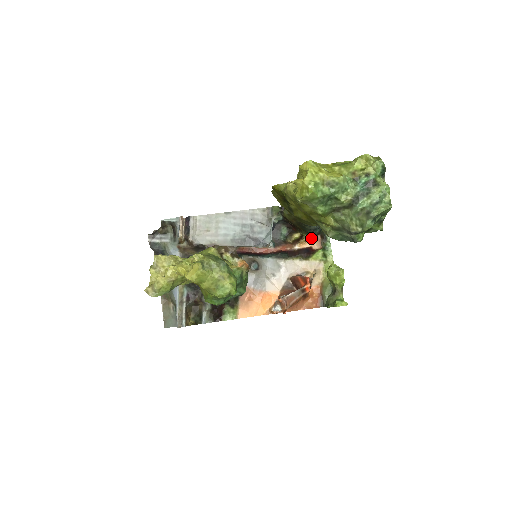
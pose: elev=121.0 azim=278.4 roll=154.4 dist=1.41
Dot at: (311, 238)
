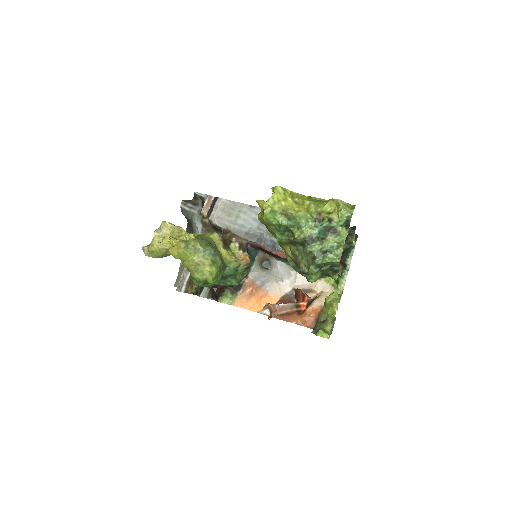
Dot at: occluded
